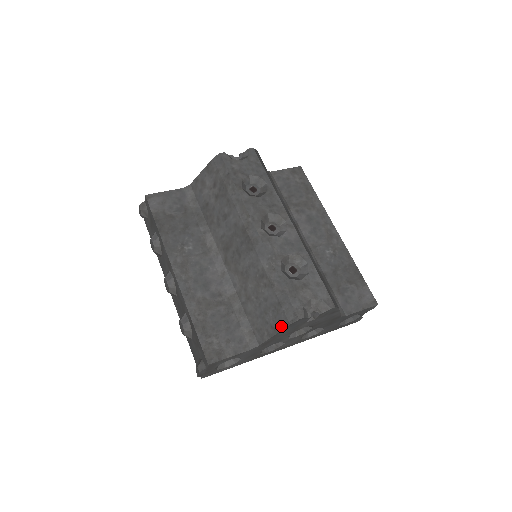
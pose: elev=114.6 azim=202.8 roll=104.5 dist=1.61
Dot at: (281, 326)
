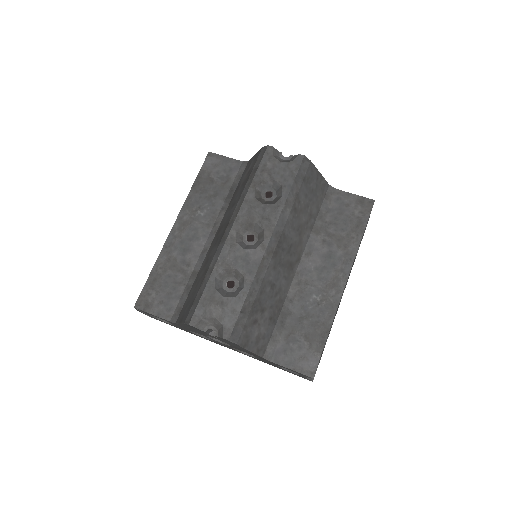
Dot at: (183, 320)
